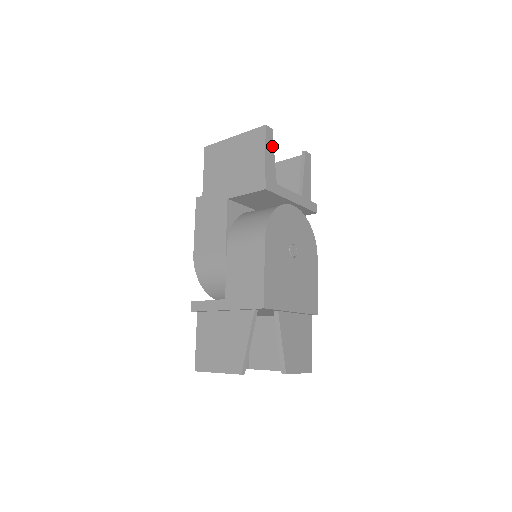
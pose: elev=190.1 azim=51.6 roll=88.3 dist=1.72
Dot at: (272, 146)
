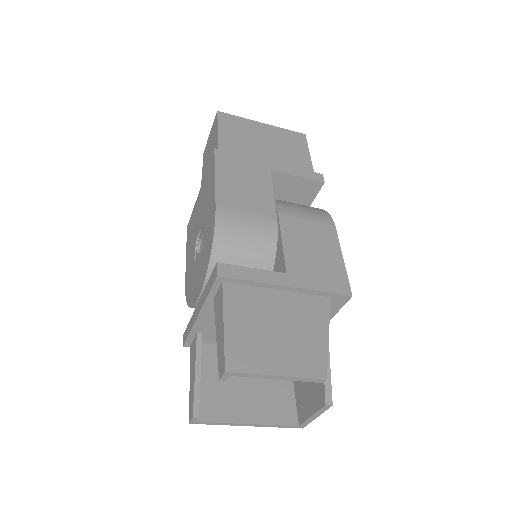
Dot at: occluded
